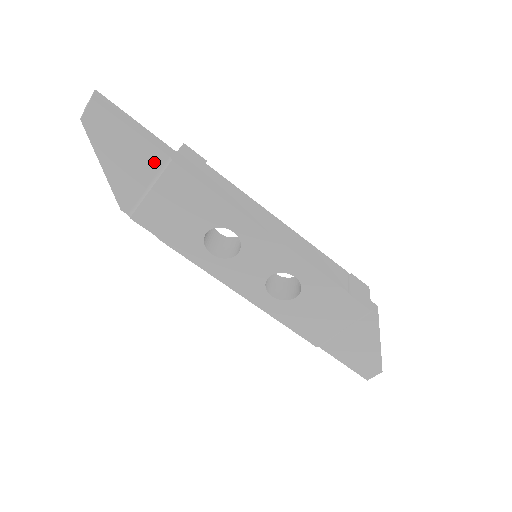
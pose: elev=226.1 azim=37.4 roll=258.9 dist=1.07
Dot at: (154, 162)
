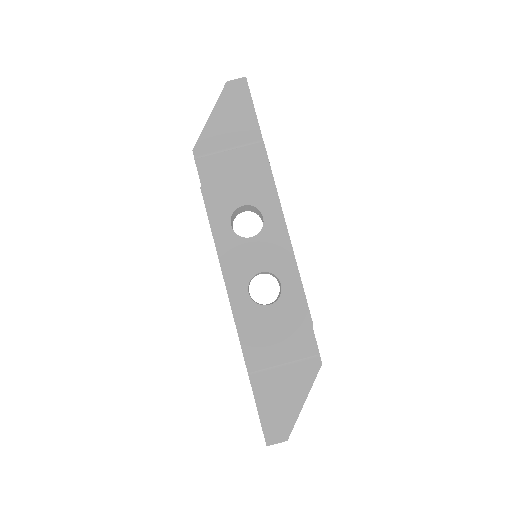
Dot at: (249, 136)
